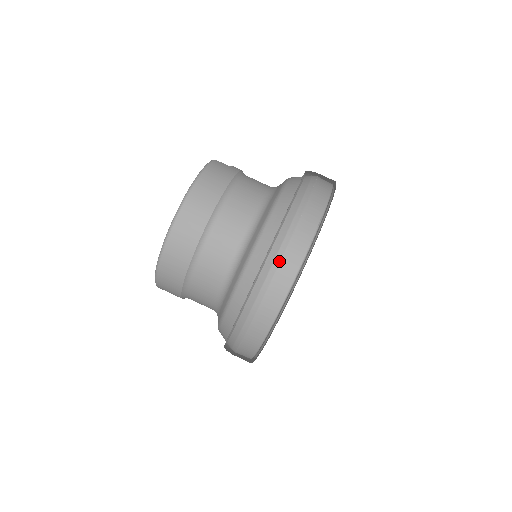
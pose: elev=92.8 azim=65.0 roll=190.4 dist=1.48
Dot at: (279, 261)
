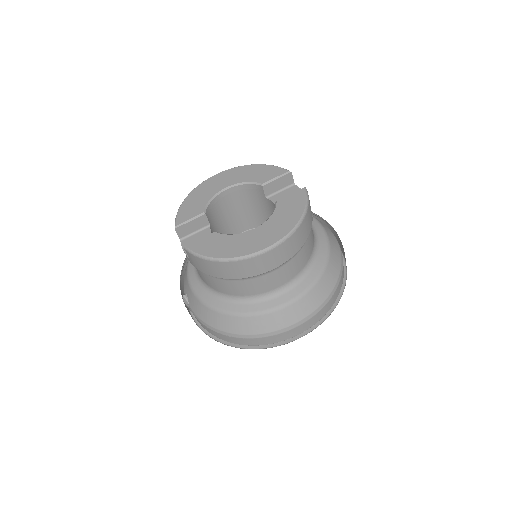
Dot at: (312, 317)
